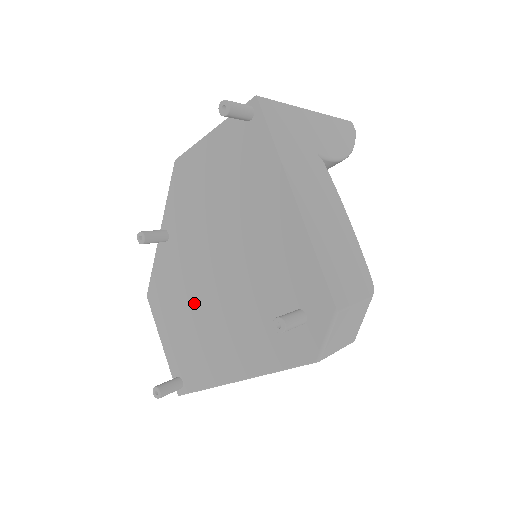
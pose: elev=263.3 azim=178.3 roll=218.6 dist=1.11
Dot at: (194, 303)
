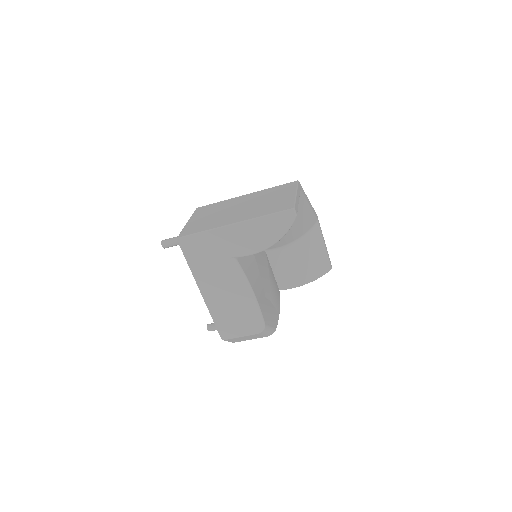
Dot at: occluded
